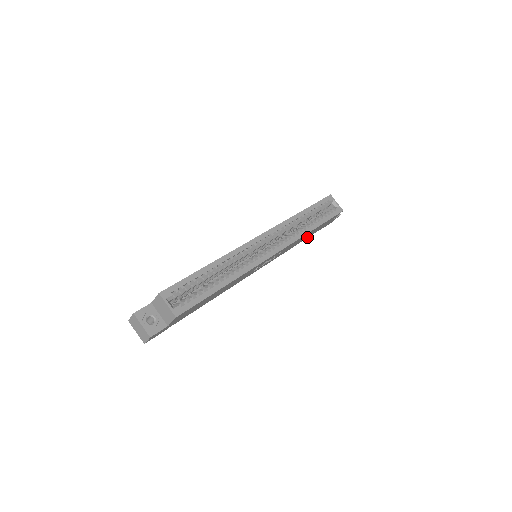
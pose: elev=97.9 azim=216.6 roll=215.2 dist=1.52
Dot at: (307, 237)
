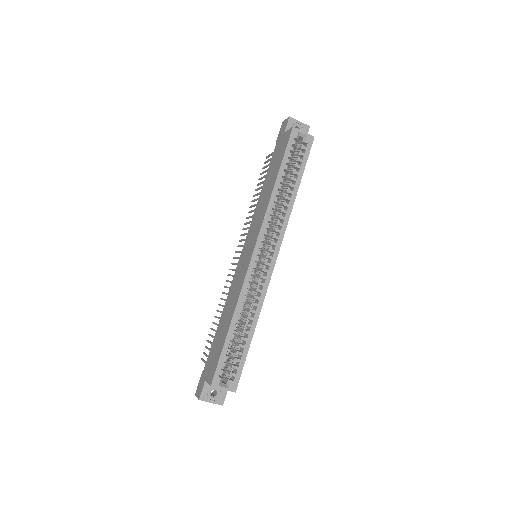
Dot at: occluded
